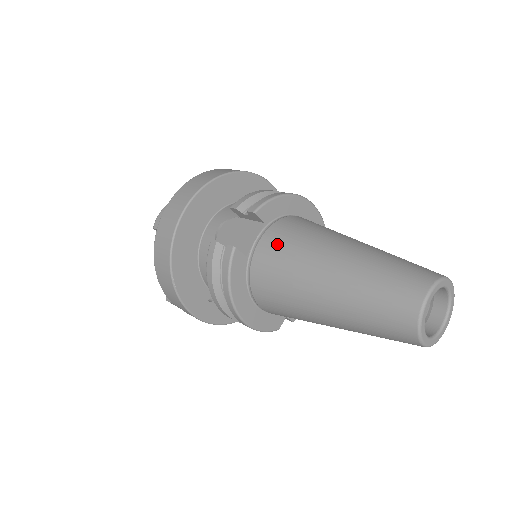
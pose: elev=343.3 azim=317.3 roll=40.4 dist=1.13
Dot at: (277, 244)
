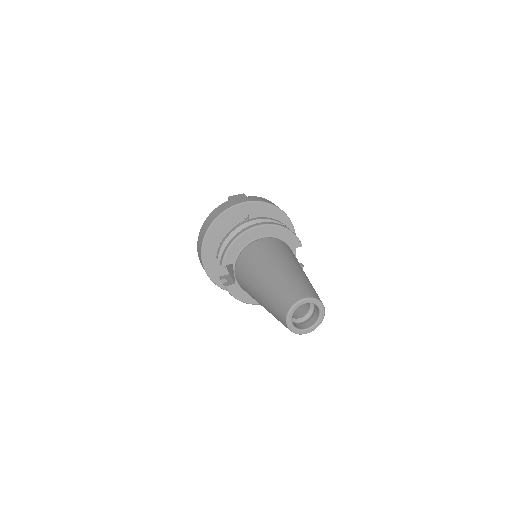
Dot at: (240, 279)
